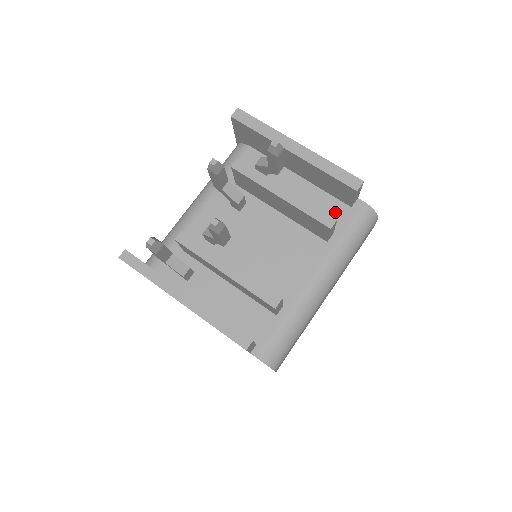
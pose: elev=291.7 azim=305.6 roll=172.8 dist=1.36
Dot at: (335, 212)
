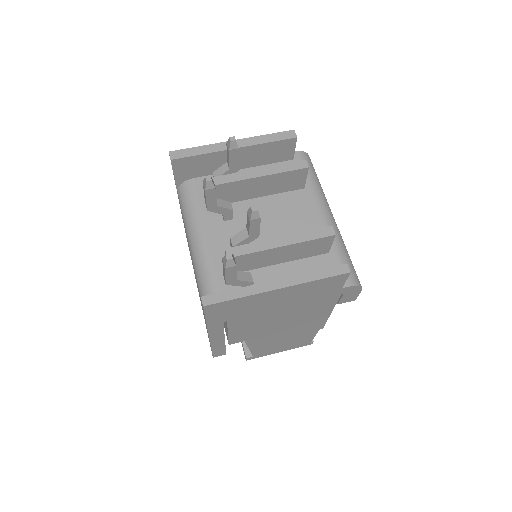
Dot at: occluded
